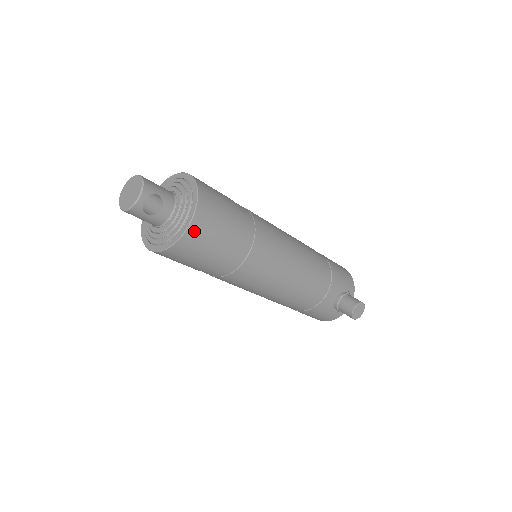
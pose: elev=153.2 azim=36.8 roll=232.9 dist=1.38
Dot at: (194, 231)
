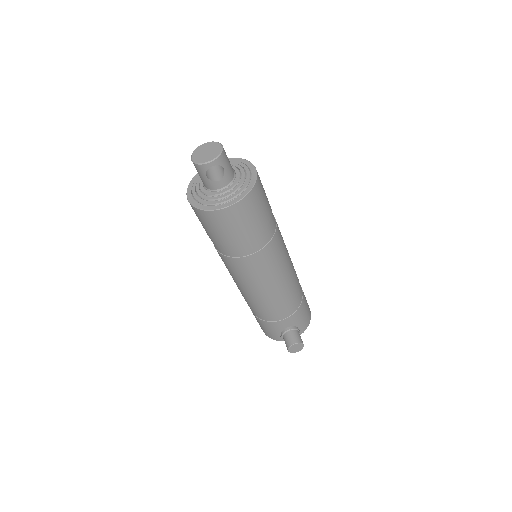
Dot at: (229, 212)
